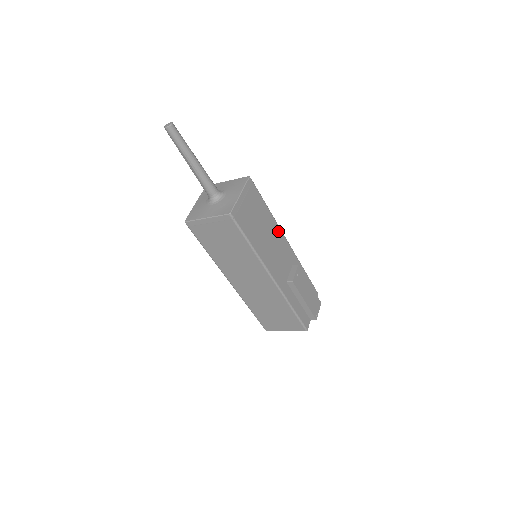
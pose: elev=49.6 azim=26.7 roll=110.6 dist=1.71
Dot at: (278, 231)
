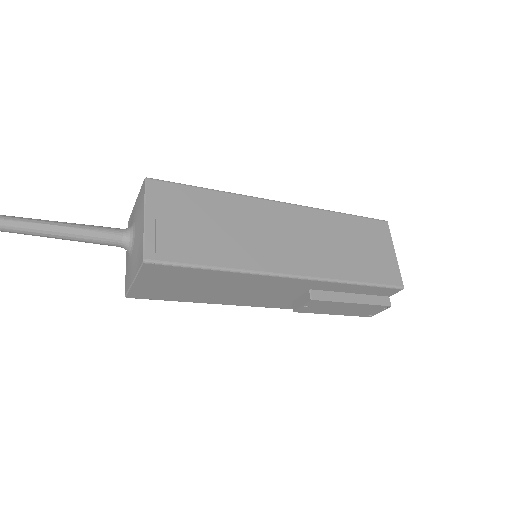
Dot at: (256, 278)
